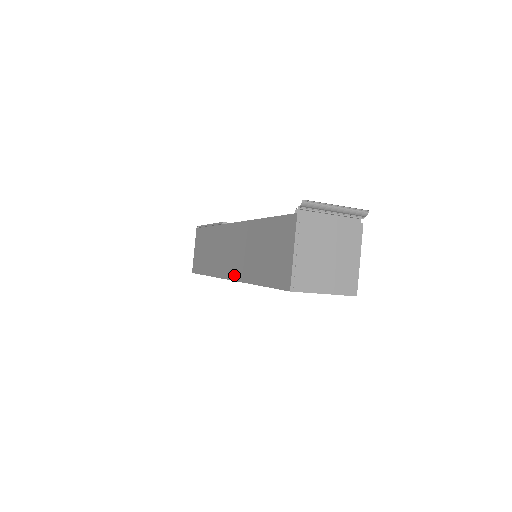
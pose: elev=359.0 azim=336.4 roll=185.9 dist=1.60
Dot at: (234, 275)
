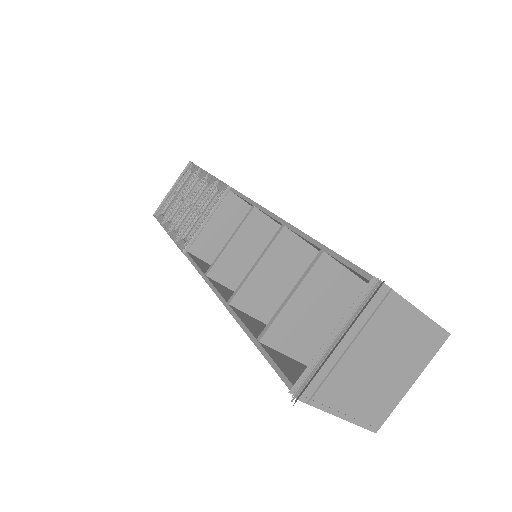
Dot at: occluded
